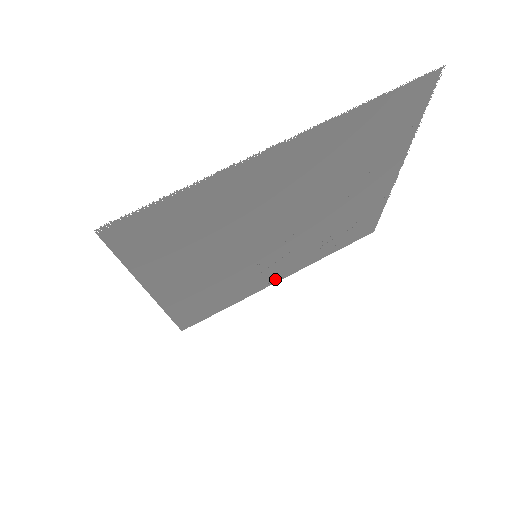
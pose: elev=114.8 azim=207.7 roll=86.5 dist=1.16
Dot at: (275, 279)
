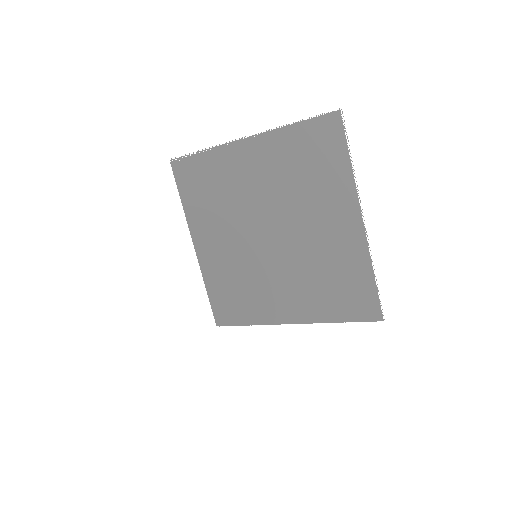
Dot at: (284, 317)
